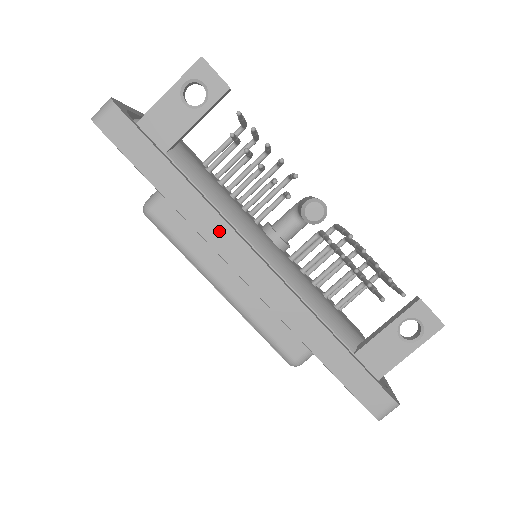
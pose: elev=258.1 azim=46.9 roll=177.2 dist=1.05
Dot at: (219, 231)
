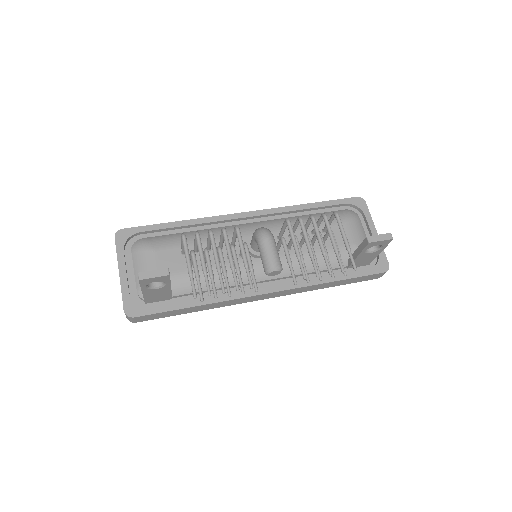
Dot at: (235, 302)
